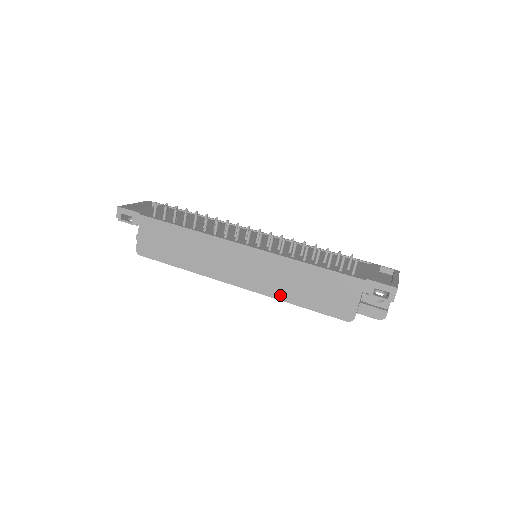
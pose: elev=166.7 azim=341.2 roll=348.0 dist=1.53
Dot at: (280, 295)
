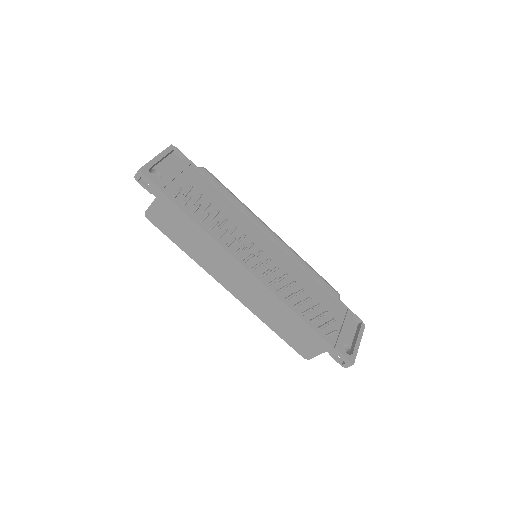
Dot at: (261, 316)
